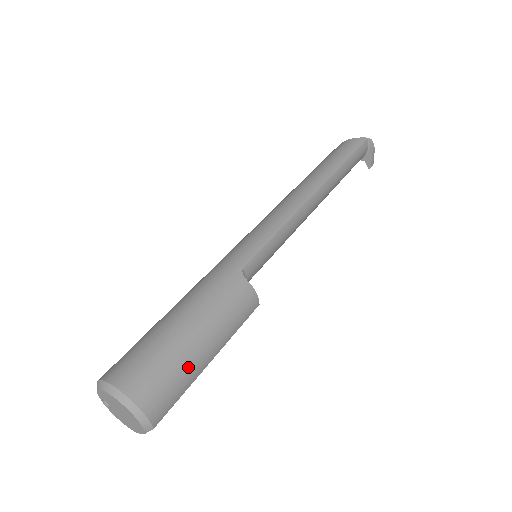
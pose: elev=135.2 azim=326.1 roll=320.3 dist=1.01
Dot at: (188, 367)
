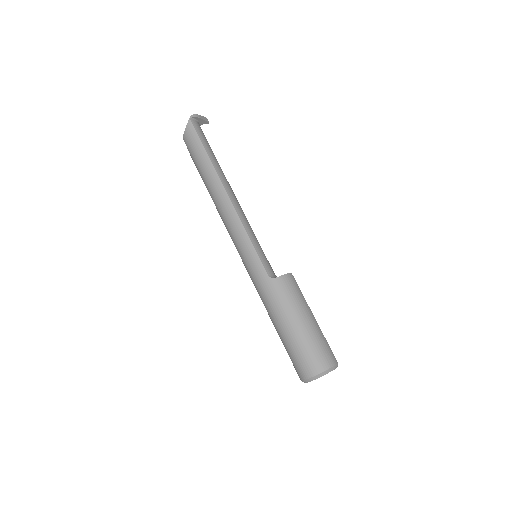
Dot at: (316, 335)
